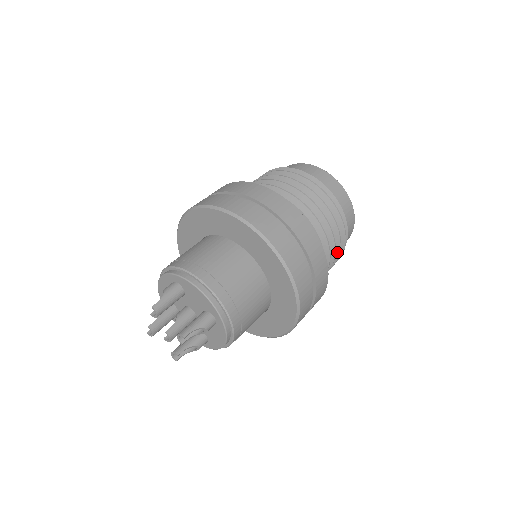
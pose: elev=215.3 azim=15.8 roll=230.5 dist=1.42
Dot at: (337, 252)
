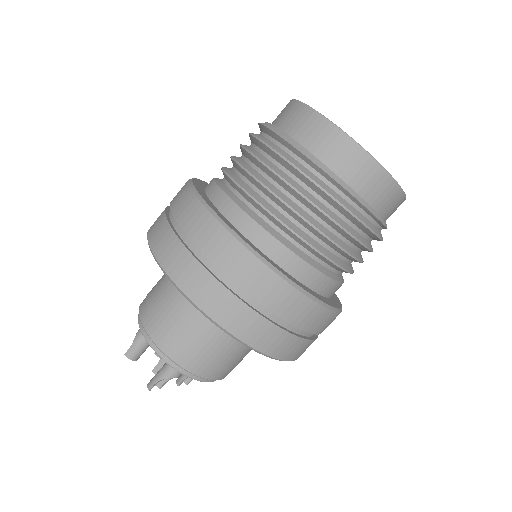
Dot at: (356, 242)
